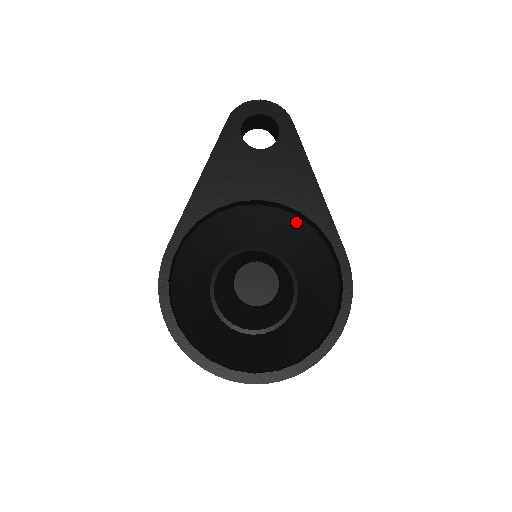
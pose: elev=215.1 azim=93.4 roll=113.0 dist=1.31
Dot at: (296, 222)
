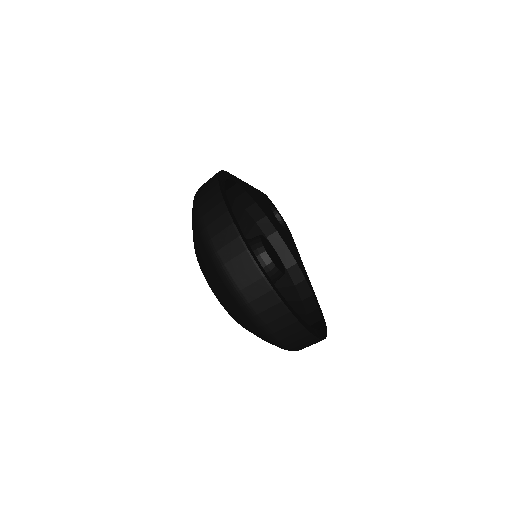
Dot at: occluded
